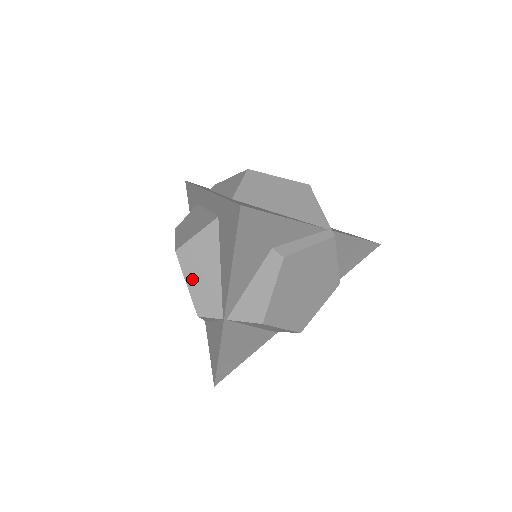
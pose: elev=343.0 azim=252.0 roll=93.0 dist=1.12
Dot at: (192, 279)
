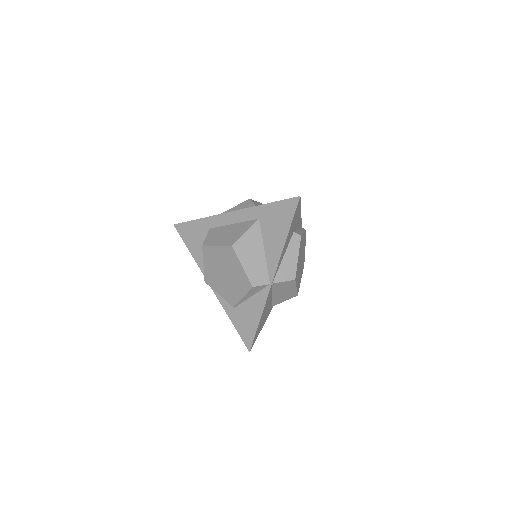
Dot at: (246, 262)
